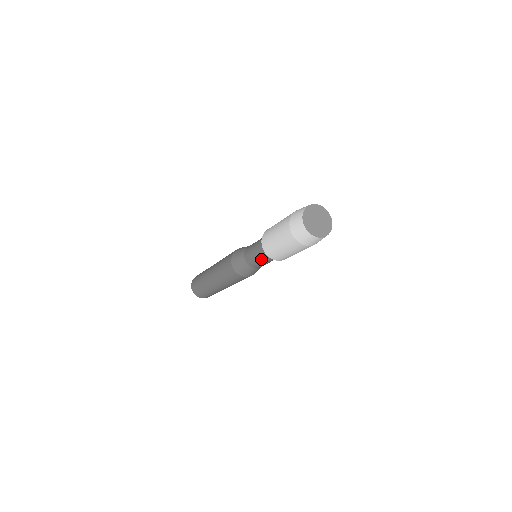
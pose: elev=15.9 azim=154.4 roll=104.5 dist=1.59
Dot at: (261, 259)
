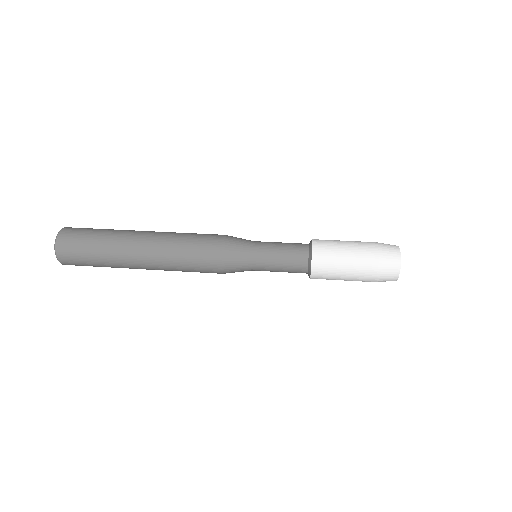
Dot at: (285, 267)
